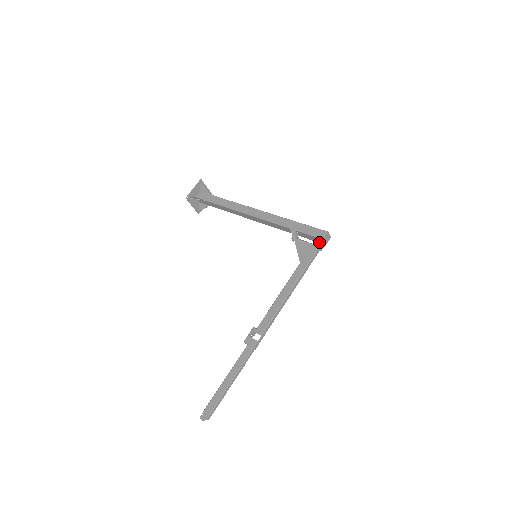
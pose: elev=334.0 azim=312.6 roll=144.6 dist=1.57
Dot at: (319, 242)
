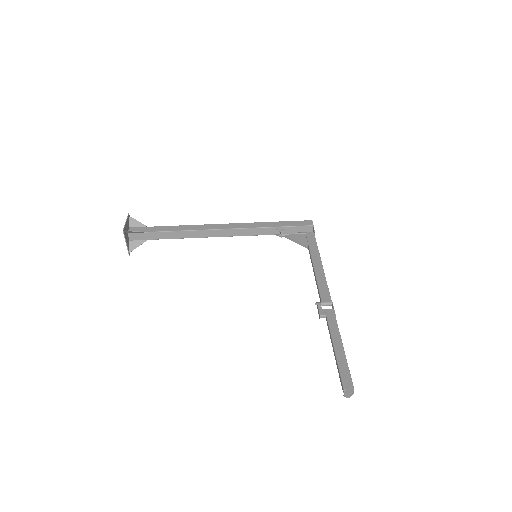
Dot at: occluded
